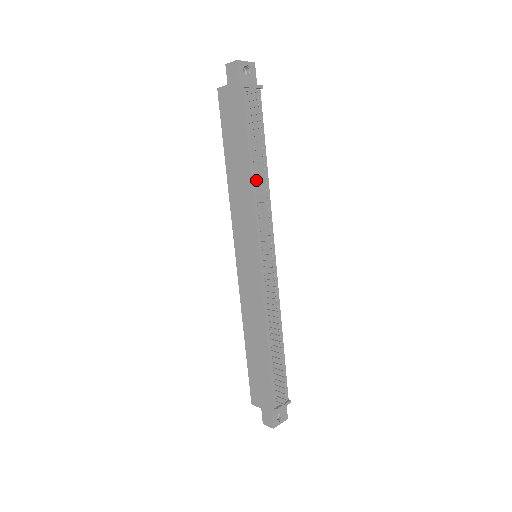
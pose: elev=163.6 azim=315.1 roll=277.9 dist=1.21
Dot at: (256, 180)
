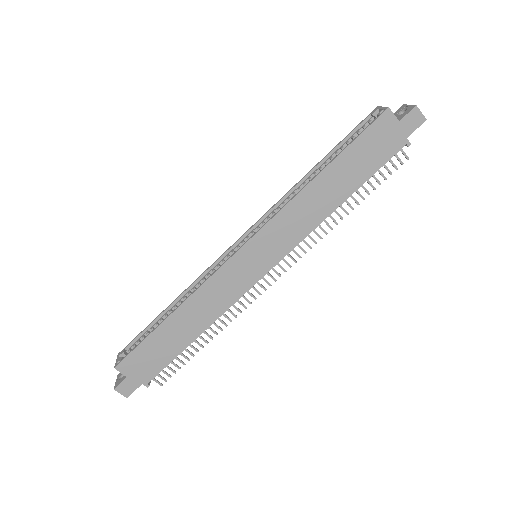
Dot at: (330, 211)
